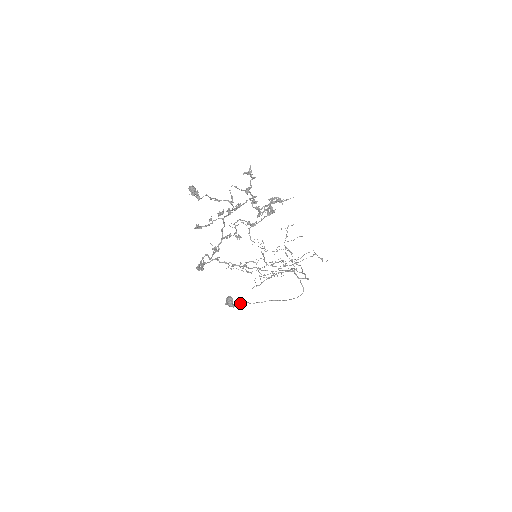
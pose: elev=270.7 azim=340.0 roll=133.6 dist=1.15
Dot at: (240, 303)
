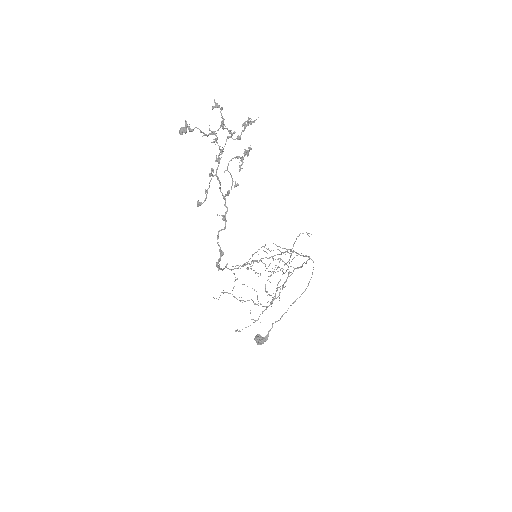
Dot at: (269, 330)
